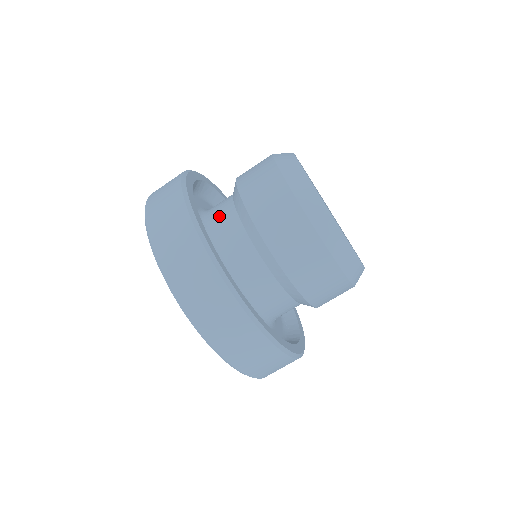
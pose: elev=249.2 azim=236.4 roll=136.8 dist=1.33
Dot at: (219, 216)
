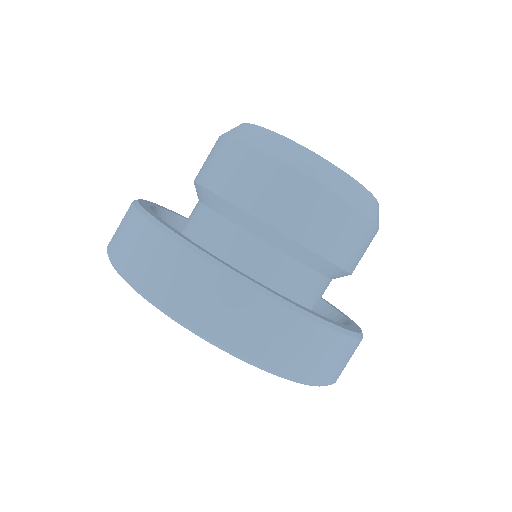
Dot at: (201, 230)
